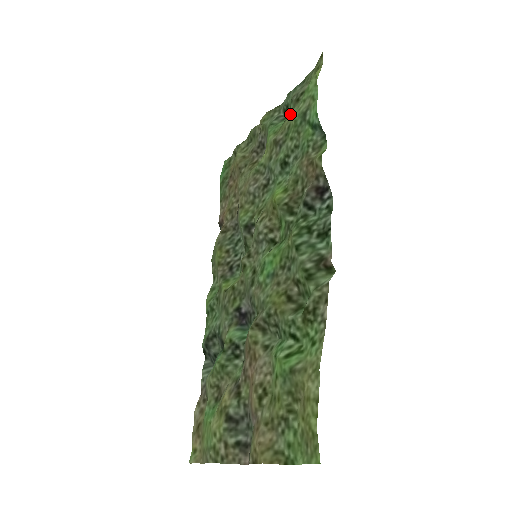
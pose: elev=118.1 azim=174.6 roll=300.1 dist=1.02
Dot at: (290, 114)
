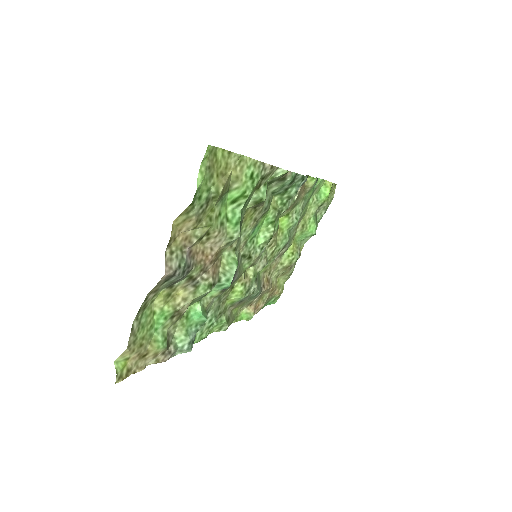
Dot at: (311, 214)
